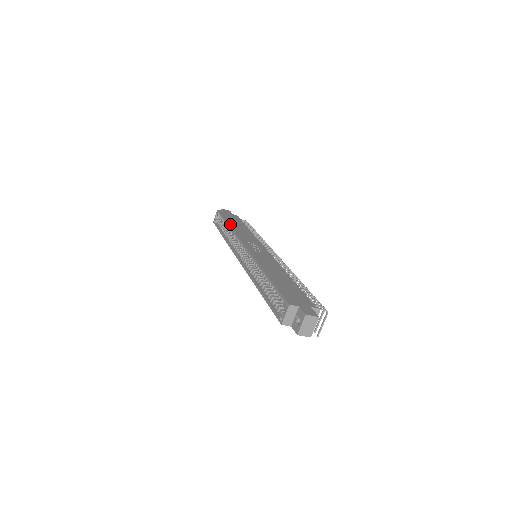
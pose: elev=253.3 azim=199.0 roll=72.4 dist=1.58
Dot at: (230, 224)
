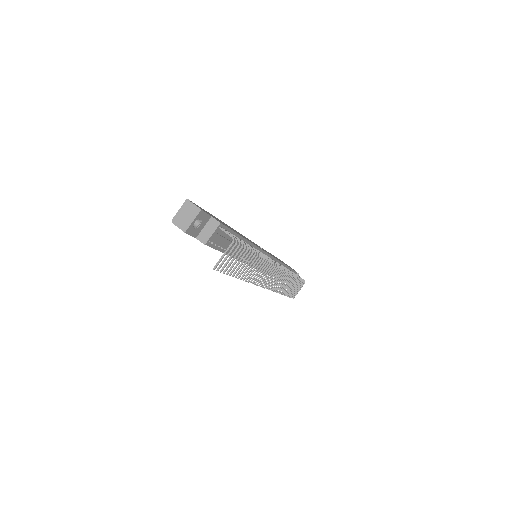
Dot at: occluded
